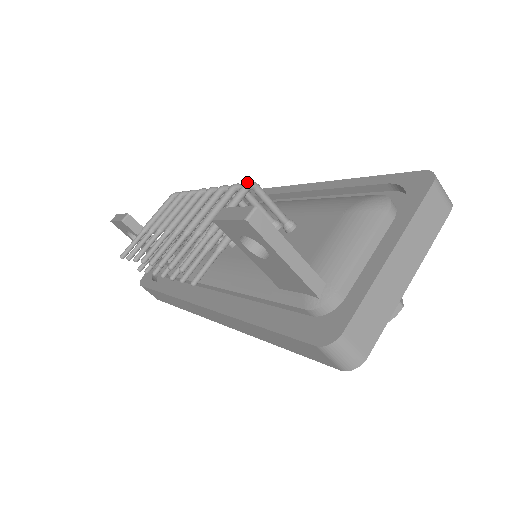
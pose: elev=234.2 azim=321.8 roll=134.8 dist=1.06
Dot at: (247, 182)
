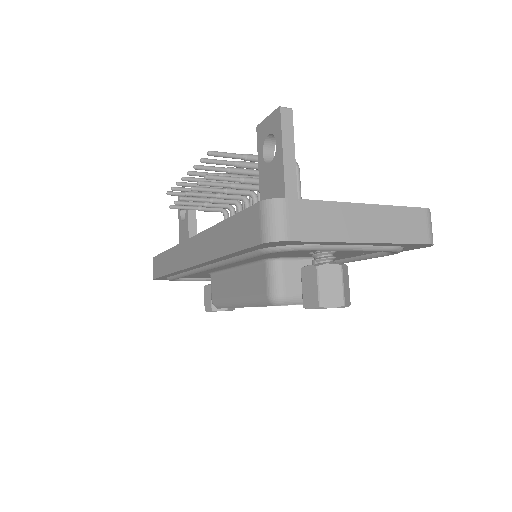
Dot at: occluded
